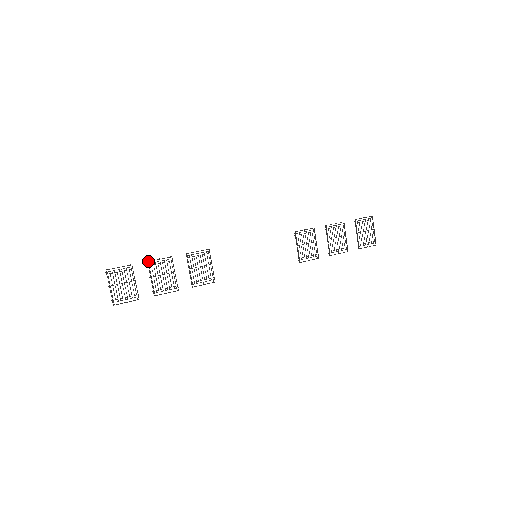
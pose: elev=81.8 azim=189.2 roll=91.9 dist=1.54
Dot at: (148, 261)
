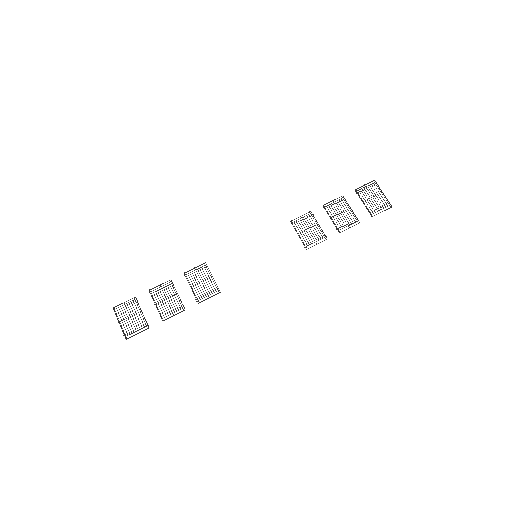
Dot at: (149, 290)
